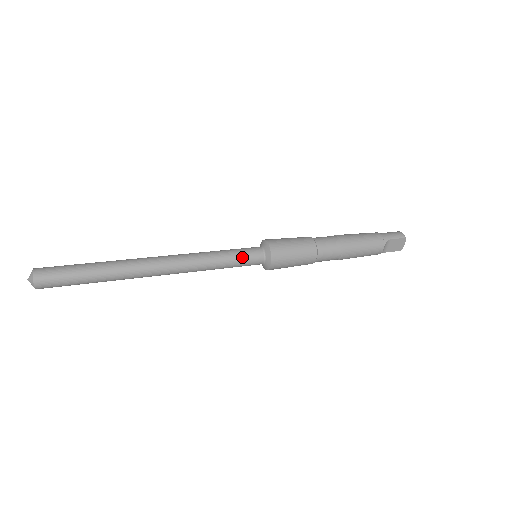
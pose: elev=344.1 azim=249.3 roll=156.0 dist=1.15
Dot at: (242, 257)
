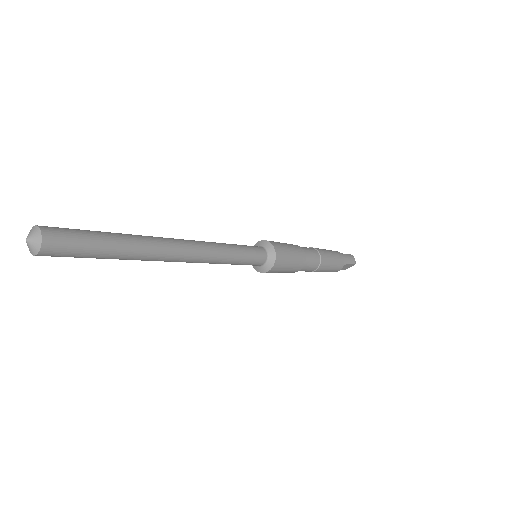
Dot at: (250, 259)
